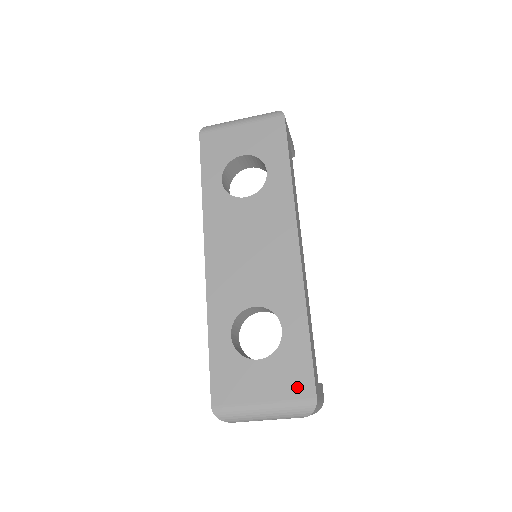
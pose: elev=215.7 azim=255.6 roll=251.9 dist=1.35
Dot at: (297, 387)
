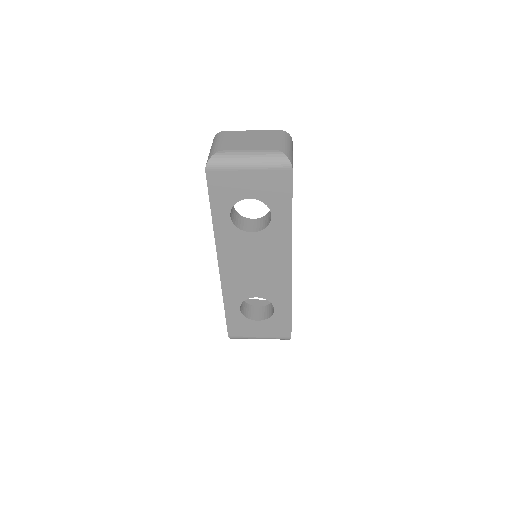
Dot at: (281, 333)
